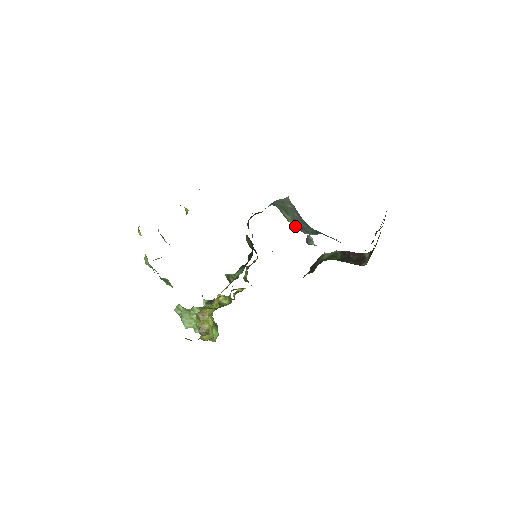
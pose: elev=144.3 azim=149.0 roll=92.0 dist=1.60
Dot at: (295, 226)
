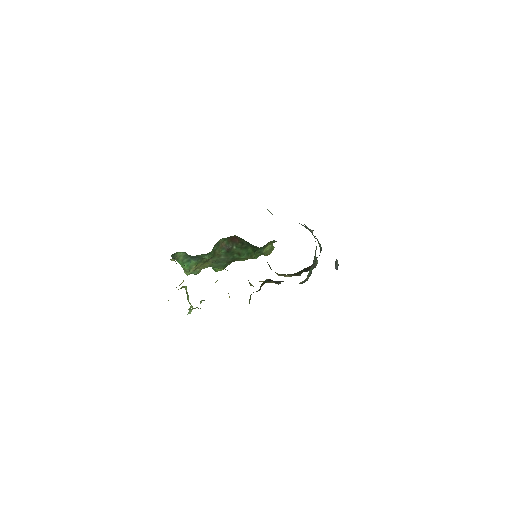
Dot at: occluded
